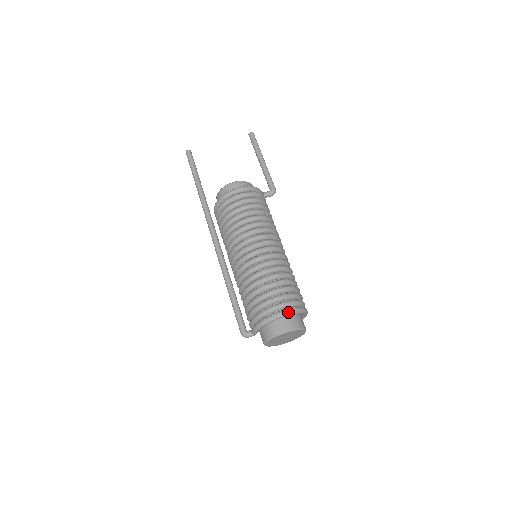
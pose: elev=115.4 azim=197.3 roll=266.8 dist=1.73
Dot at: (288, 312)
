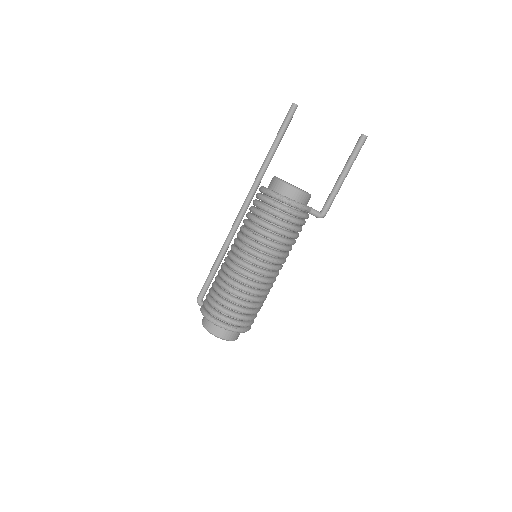
Dot at: (221, 326)
